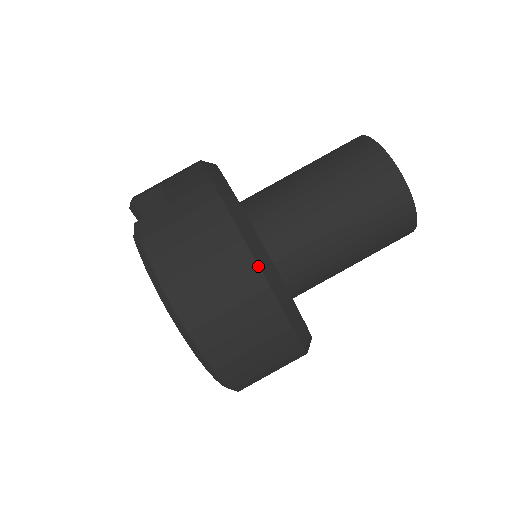
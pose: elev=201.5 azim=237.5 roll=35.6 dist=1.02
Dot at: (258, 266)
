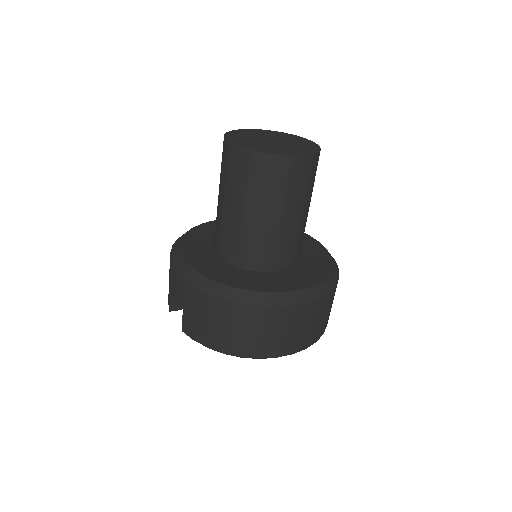
Dot at: (251, 305)
